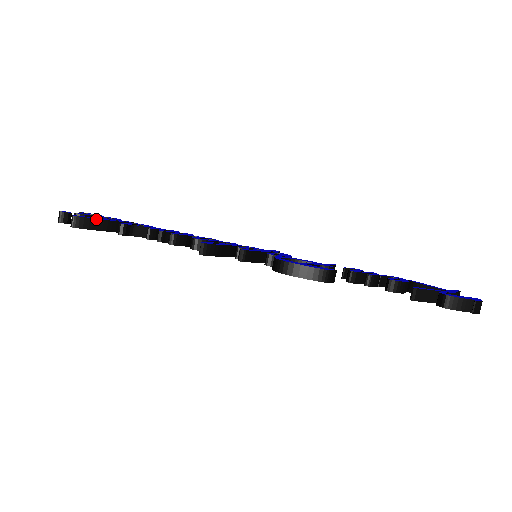
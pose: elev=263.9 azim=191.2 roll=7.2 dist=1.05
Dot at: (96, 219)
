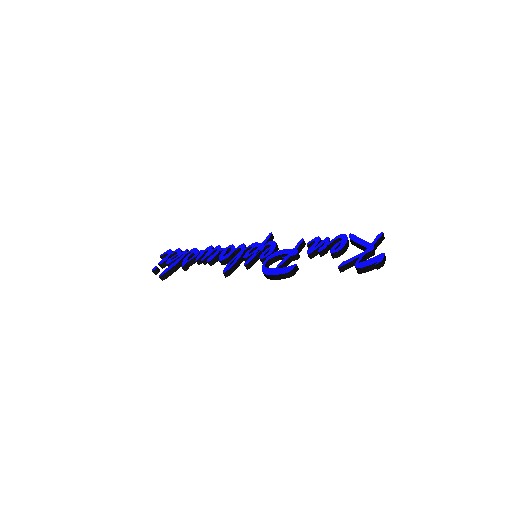
Dot at: (170, 270)
